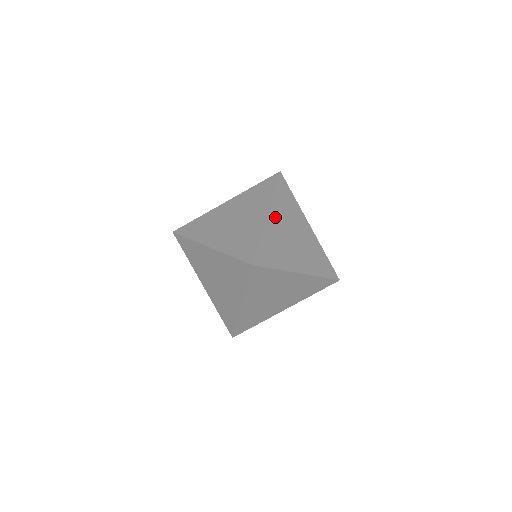
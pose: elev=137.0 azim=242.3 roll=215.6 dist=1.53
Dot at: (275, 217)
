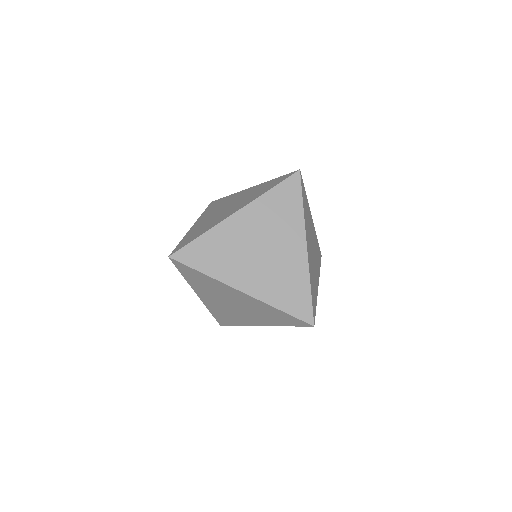
Dot at: occluded
